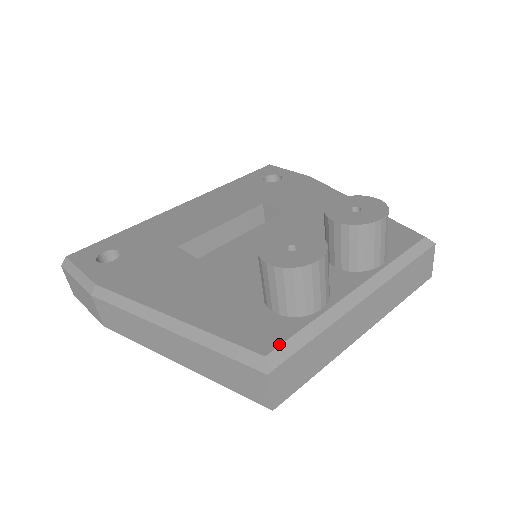
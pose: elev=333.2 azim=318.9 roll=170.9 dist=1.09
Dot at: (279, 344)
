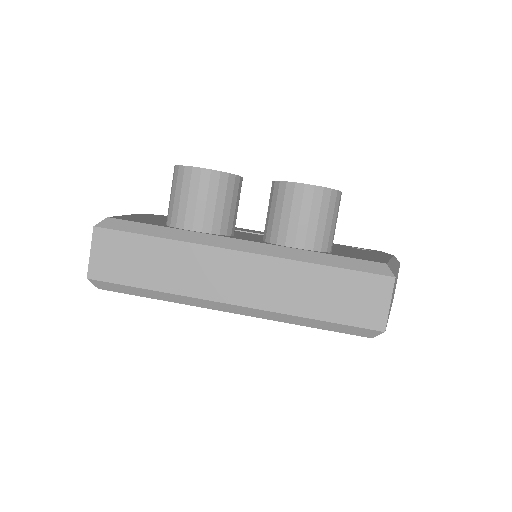
Dot at: (127, 220)
